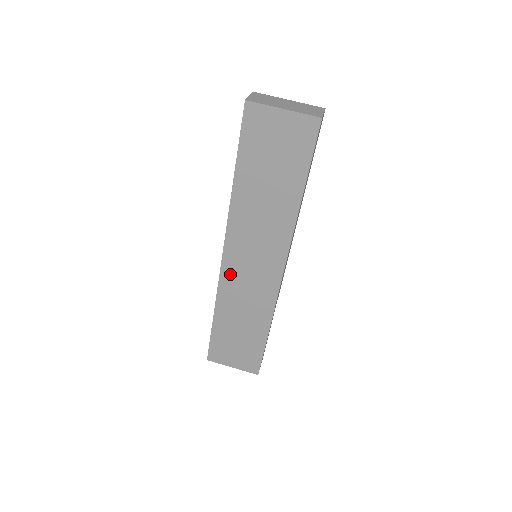
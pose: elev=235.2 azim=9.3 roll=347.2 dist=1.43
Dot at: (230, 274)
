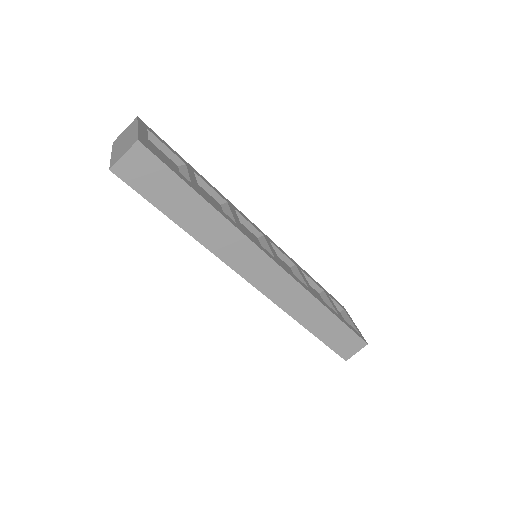
Dot at: occluded
